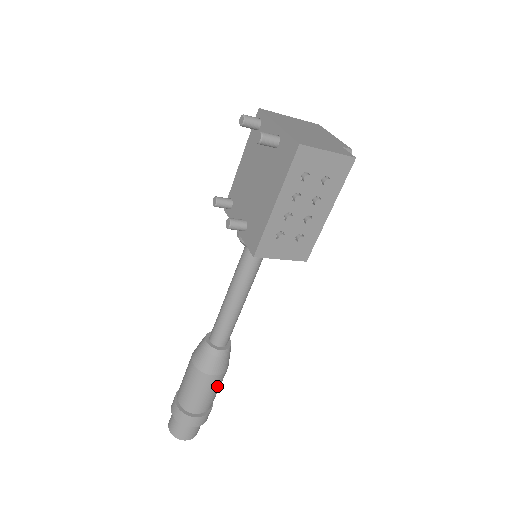
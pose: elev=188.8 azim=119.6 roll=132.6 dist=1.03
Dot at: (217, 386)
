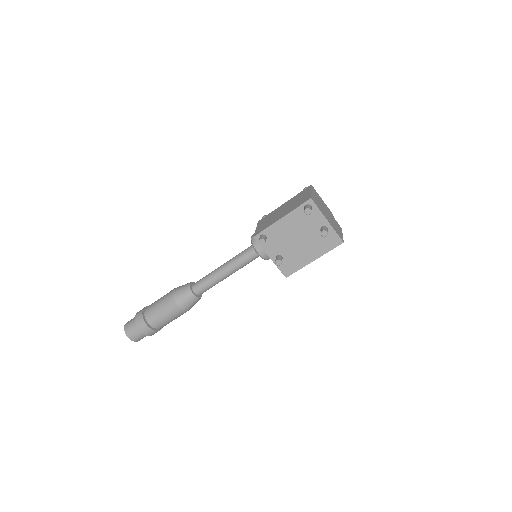
Dot at: occluded
